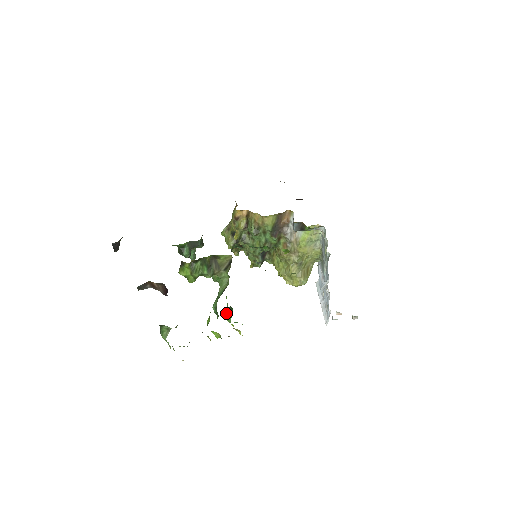
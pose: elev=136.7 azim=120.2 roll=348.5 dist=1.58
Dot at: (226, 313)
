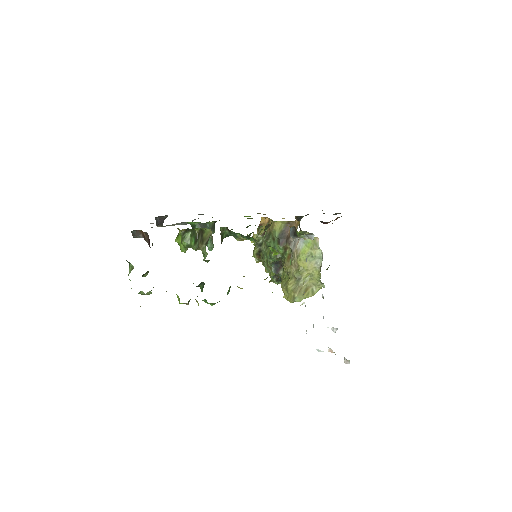
Dot at: (201, 290)
